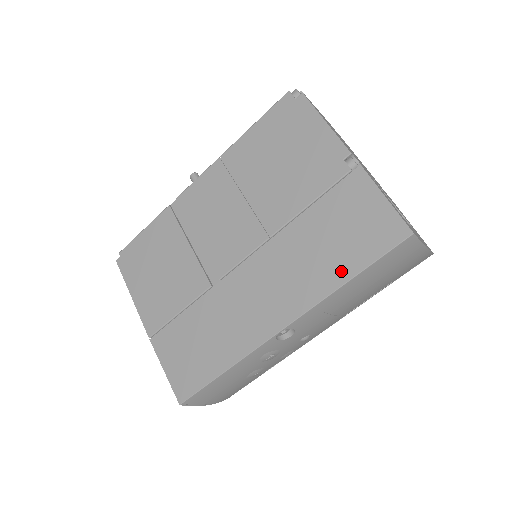
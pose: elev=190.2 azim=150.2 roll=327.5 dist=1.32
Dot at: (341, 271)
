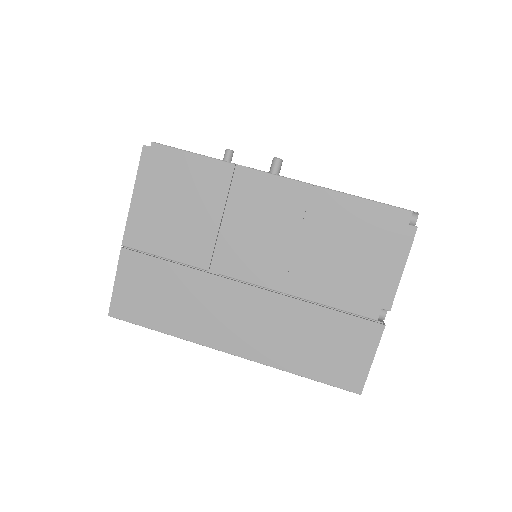
Dot at: (301, 366)
